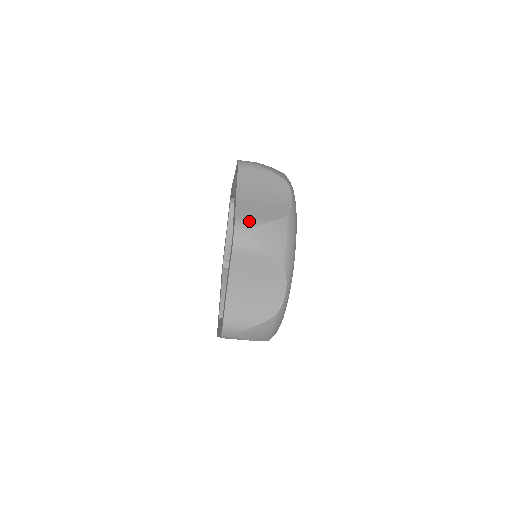
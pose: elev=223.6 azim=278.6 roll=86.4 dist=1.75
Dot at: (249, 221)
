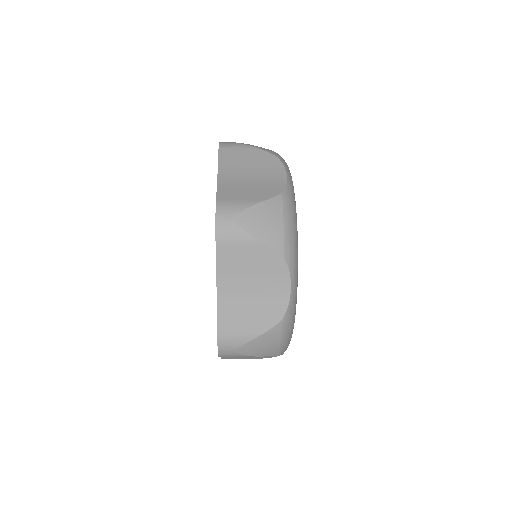
Dot at: (234, 338)
